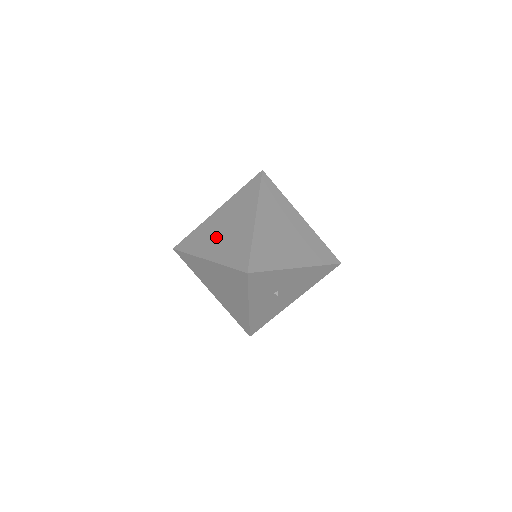
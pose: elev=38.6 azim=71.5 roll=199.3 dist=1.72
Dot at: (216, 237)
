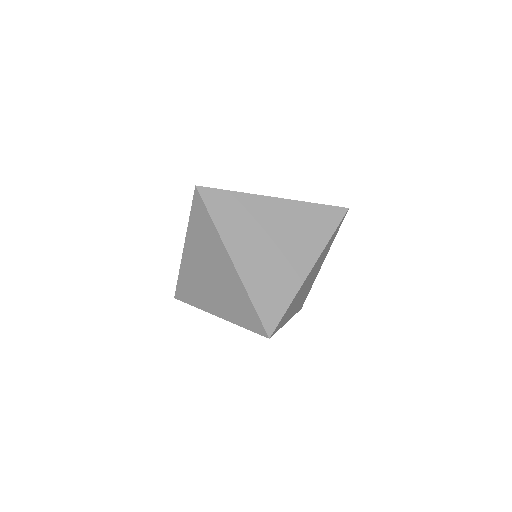
Dot at: (258, 241)
